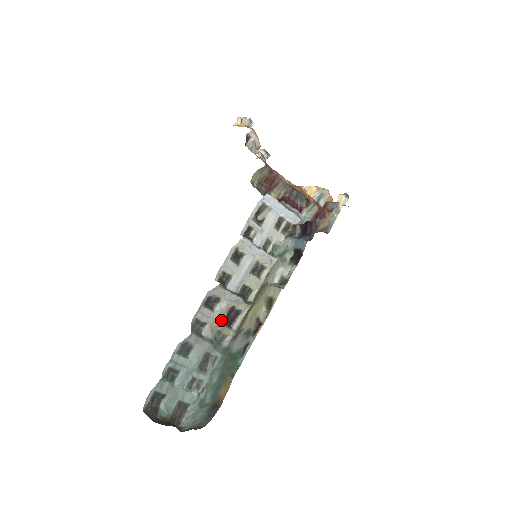
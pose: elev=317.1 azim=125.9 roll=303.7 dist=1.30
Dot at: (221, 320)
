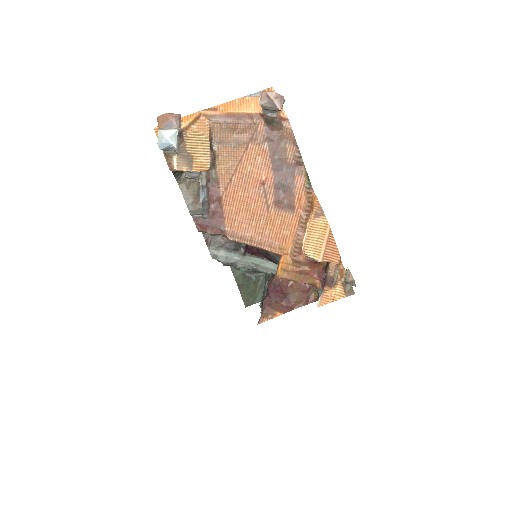
Dot at: occluded
